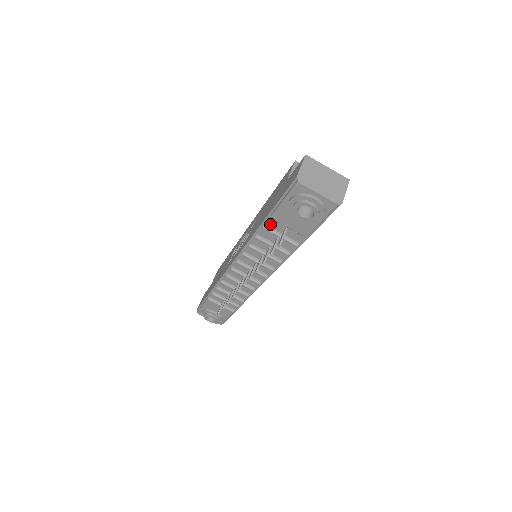
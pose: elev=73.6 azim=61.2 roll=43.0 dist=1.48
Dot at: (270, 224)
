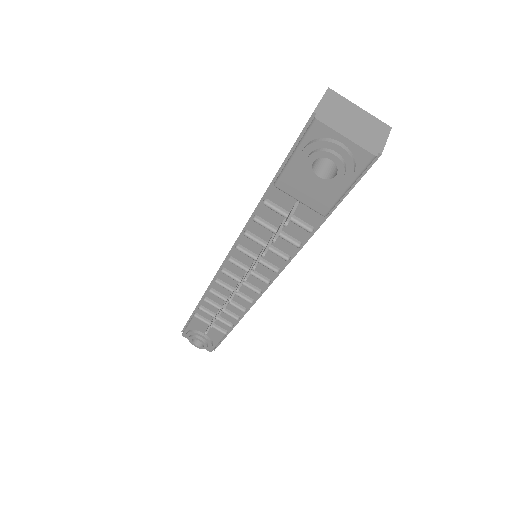
Dot at: (274, 198)
